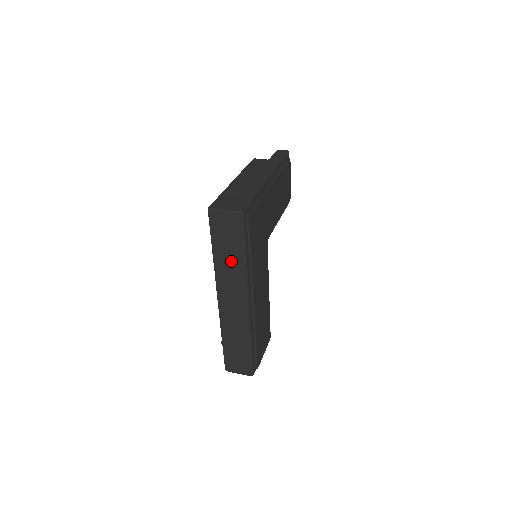
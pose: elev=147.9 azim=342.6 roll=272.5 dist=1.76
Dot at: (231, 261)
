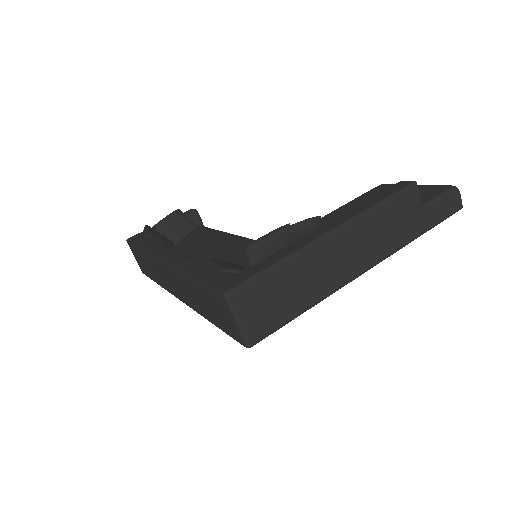
Dot at: (197, 300)
